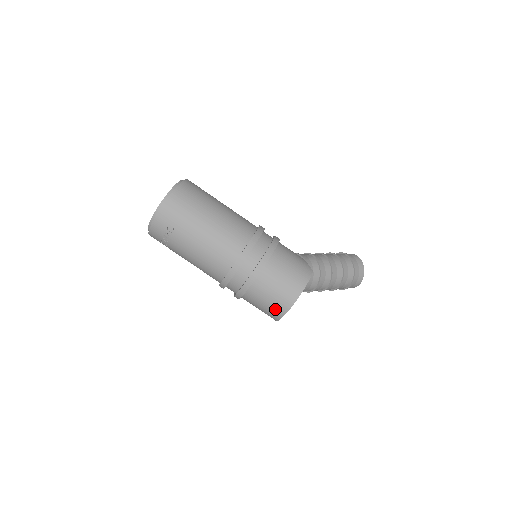
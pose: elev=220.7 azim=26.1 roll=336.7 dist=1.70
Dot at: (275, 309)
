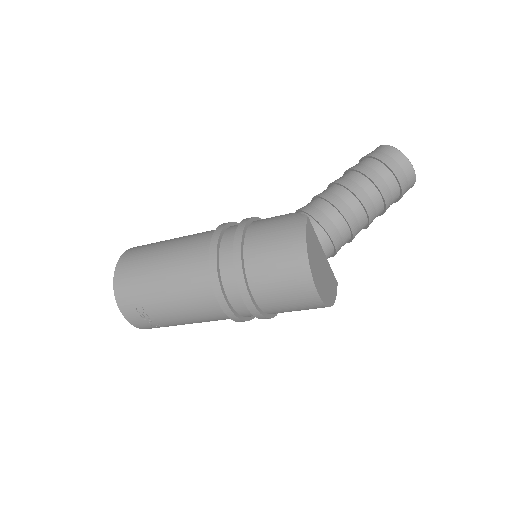
Dot at: (302, 297)
